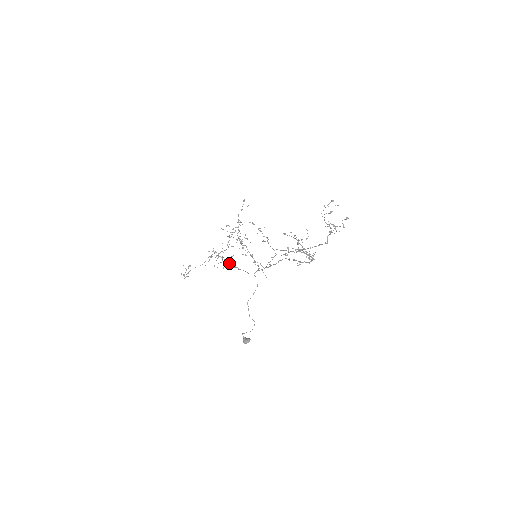
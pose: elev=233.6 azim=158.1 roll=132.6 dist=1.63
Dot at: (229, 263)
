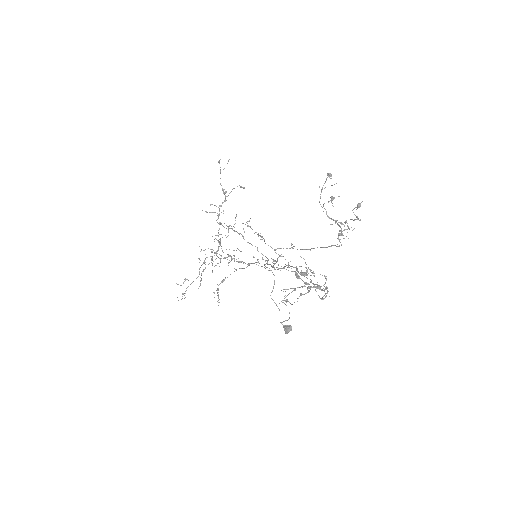
Dot at: (229, 260)
